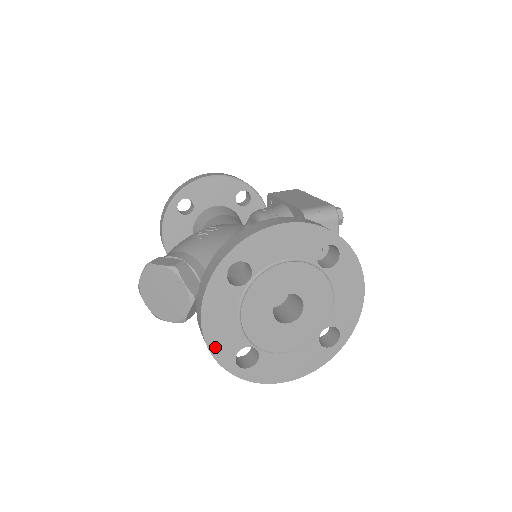
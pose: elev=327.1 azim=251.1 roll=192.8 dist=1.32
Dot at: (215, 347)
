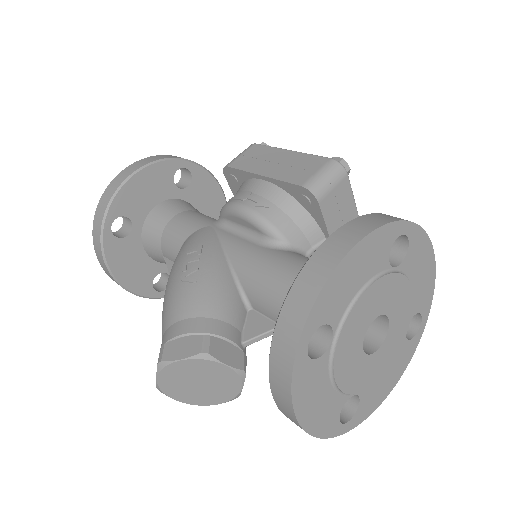
Dot at: (318, 428)
